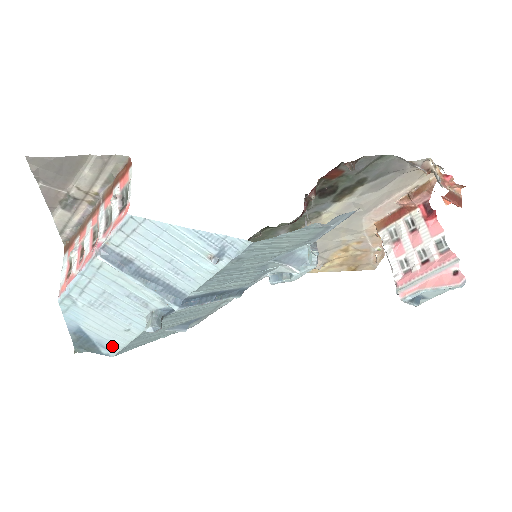
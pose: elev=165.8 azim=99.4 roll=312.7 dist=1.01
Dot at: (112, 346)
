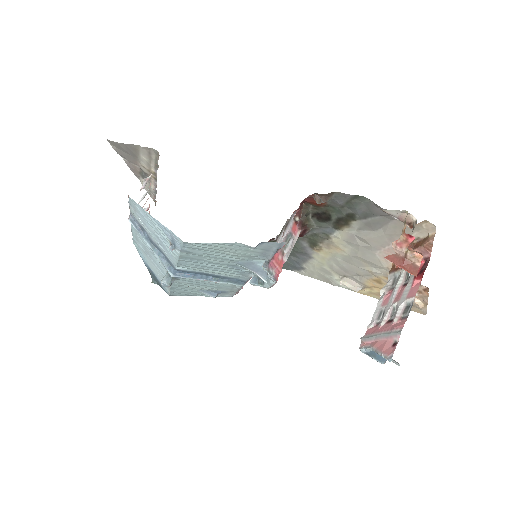
Dot at: (165, 287)
